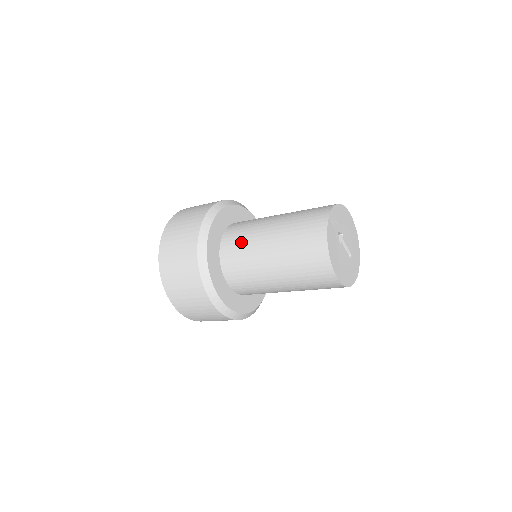
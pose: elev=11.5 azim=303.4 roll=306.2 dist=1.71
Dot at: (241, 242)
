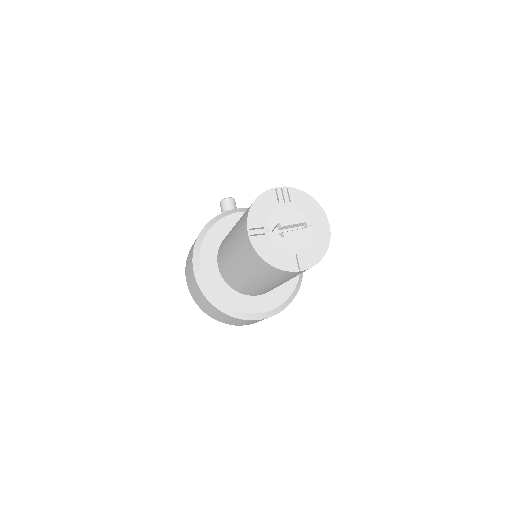
Dot at: (230, 275)
